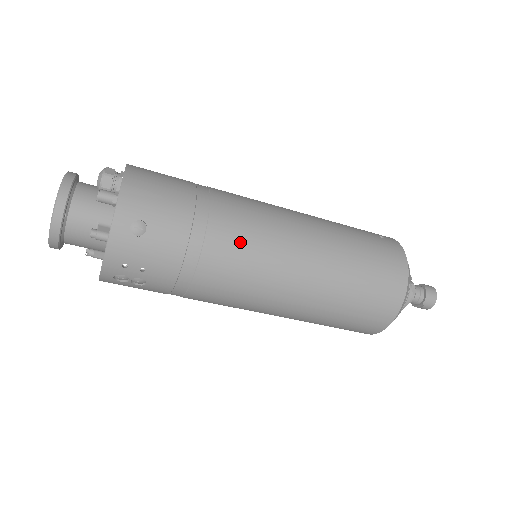
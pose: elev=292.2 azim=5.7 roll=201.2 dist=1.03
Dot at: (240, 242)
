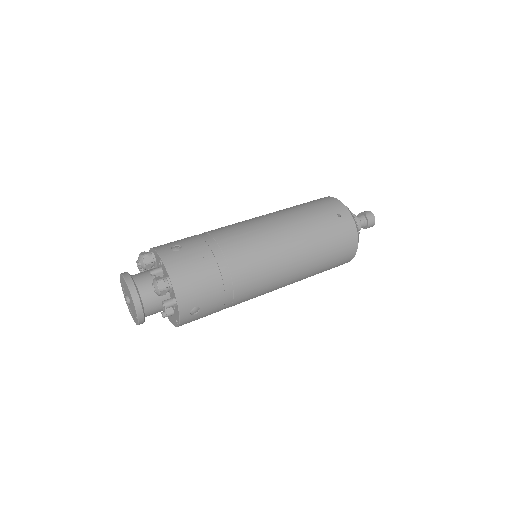
Dot at: (254, 284)
